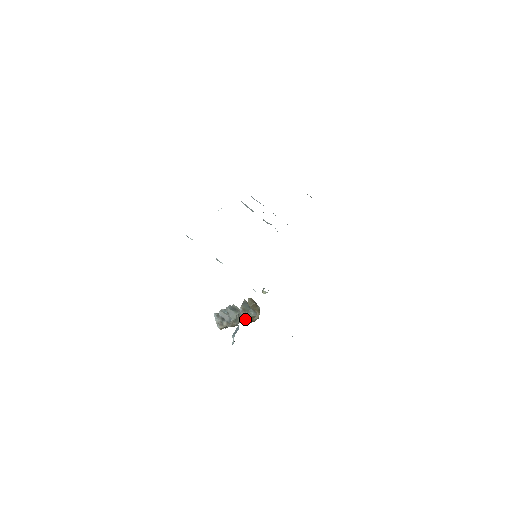
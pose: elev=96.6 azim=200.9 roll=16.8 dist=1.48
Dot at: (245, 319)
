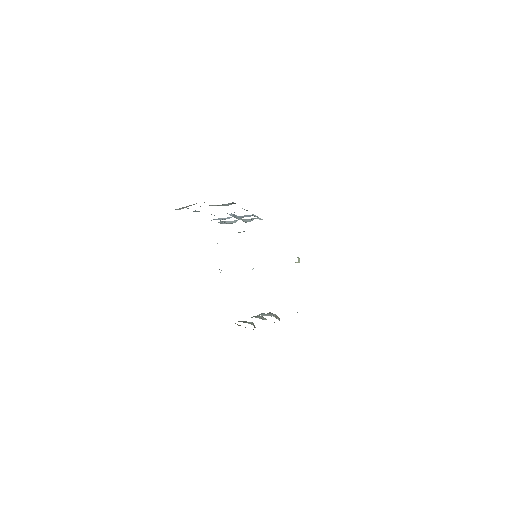
Dot at: occluded
